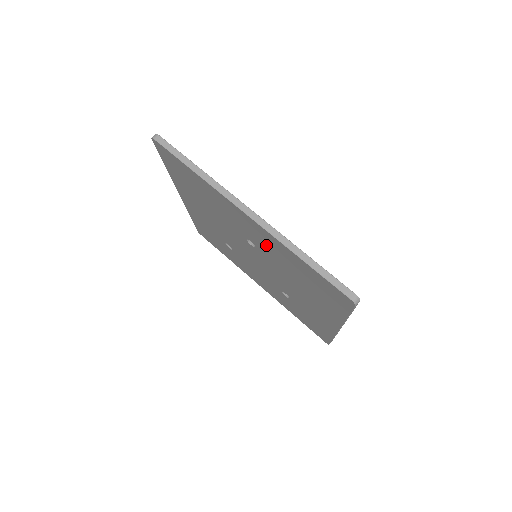
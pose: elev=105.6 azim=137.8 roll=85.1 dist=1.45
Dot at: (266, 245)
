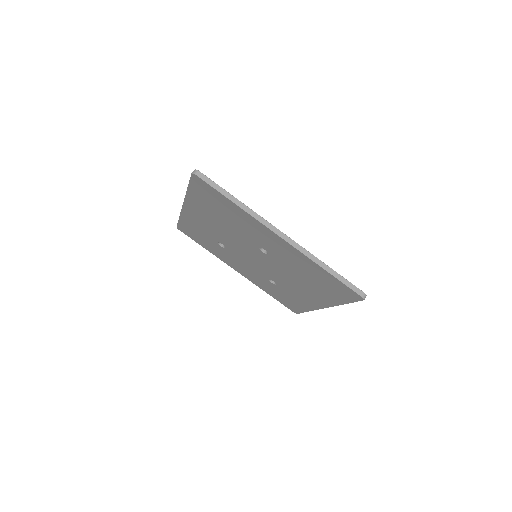
Dot at: (286, 256)
